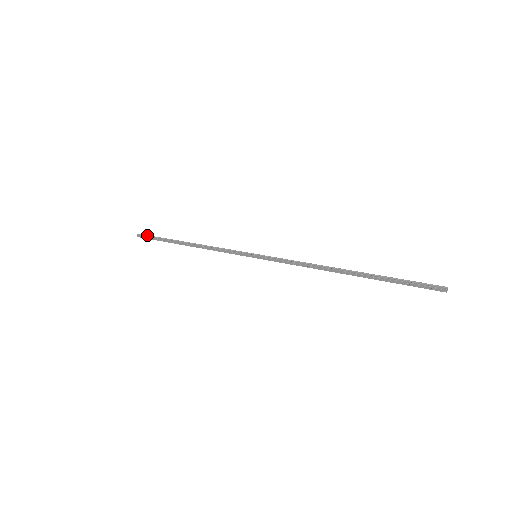
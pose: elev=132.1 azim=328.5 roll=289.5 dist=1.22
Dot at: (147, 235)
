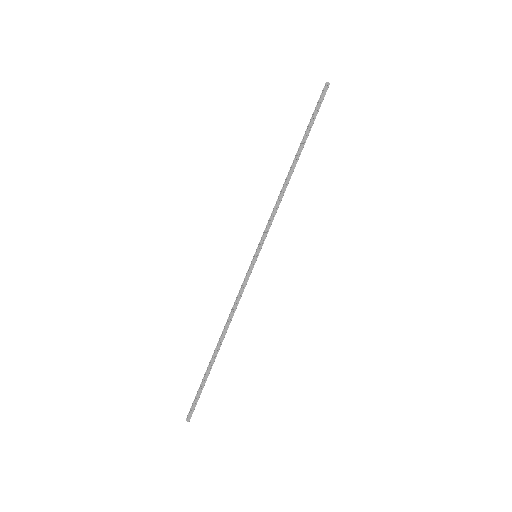
Dot at: (192, 404)
